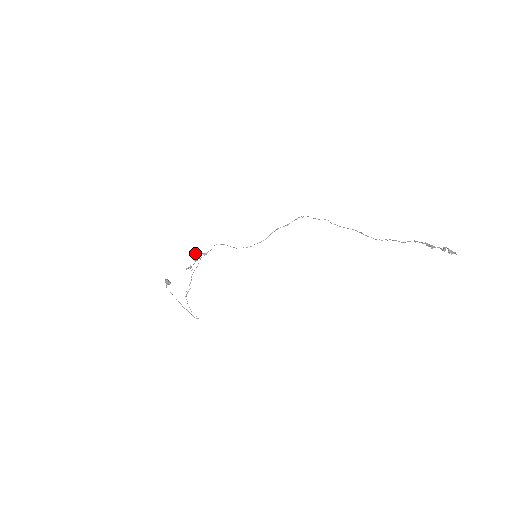
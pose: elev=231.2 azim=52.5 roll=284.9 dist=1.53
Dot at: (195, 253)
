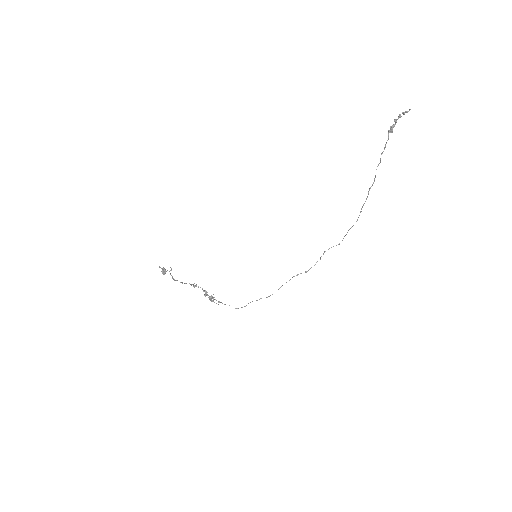
Dot at: occluded
